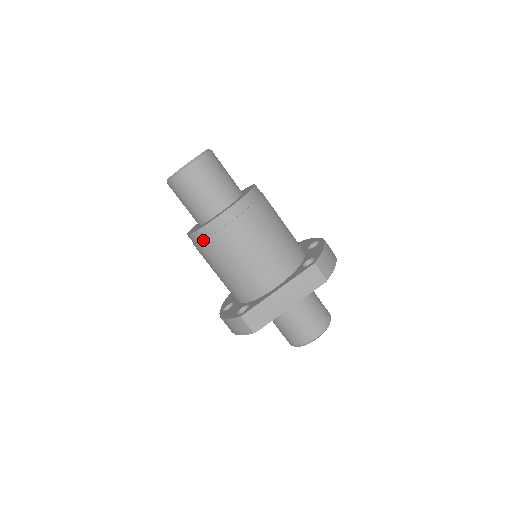
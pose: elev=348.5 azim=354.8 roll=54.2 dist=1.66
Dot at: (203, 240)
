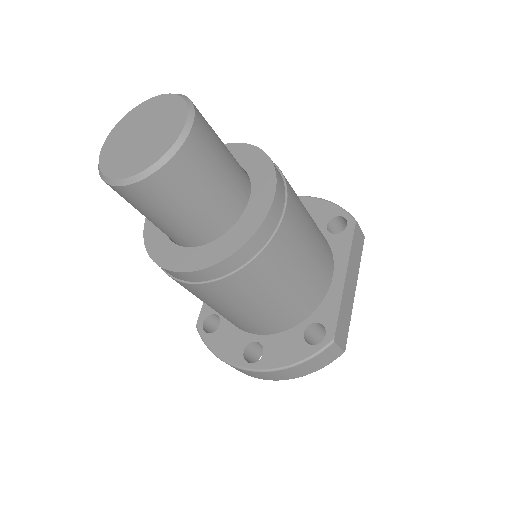
Dot at: (251, 260)
